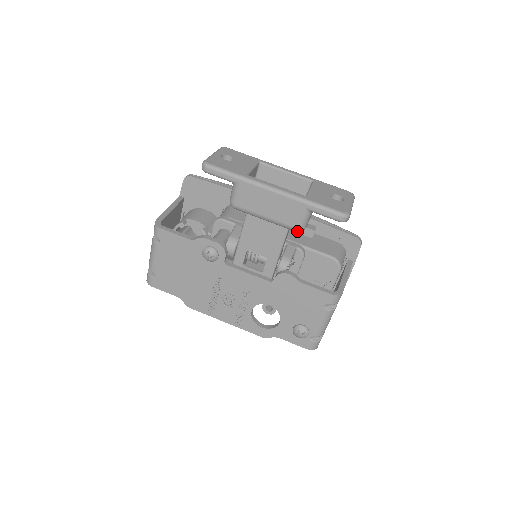
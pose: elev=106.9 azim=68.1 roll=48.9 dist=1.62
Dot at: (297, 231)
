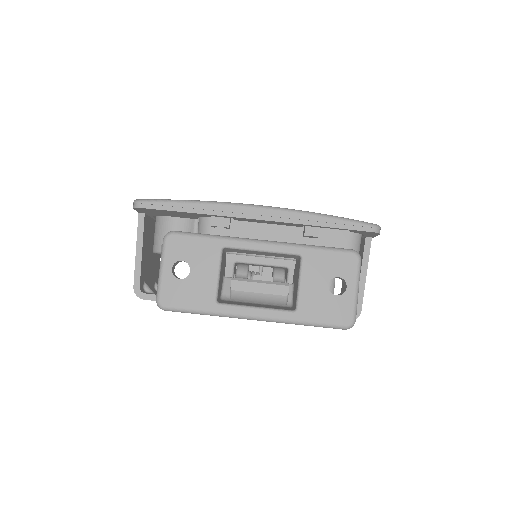
Dot at: occluded
